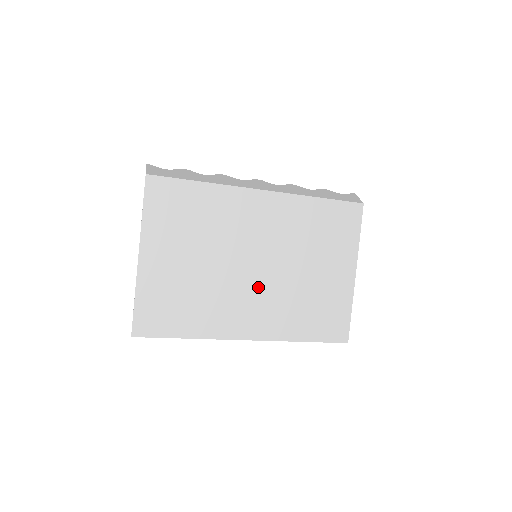
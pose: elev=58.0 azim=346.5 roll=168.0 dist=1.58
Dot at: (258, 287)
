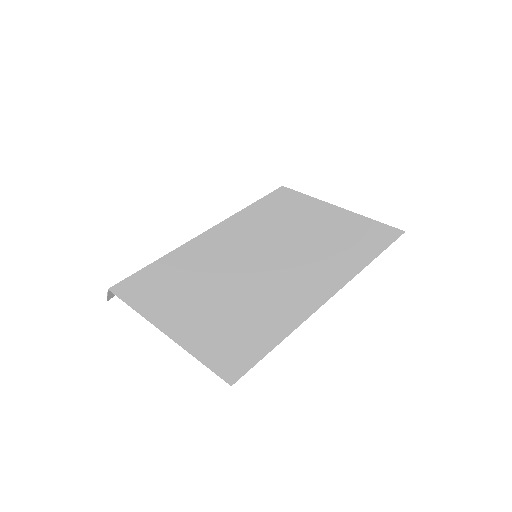
Dot at: (286, 265)
